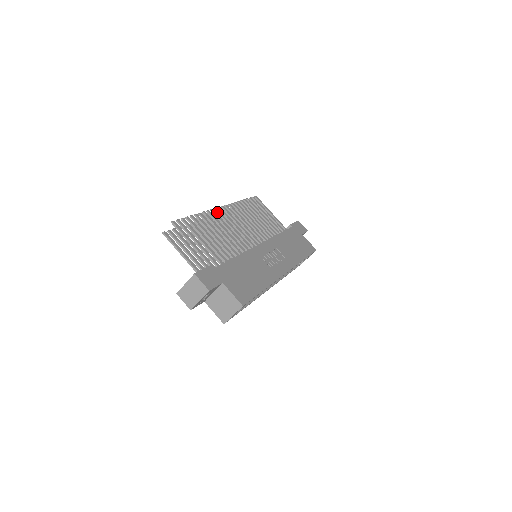
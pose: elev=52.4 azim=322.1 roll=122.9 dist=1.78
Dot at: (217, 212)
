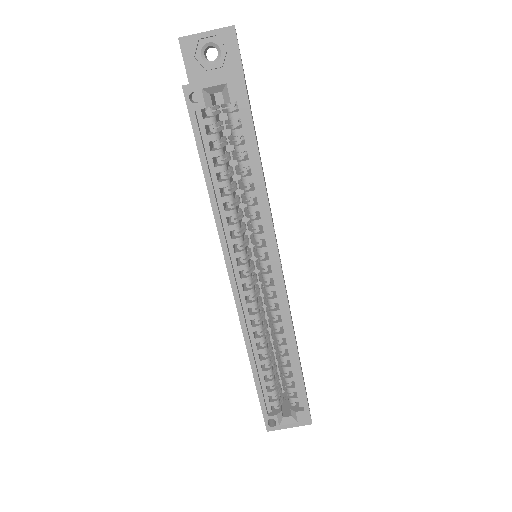
Dot at: occluded
